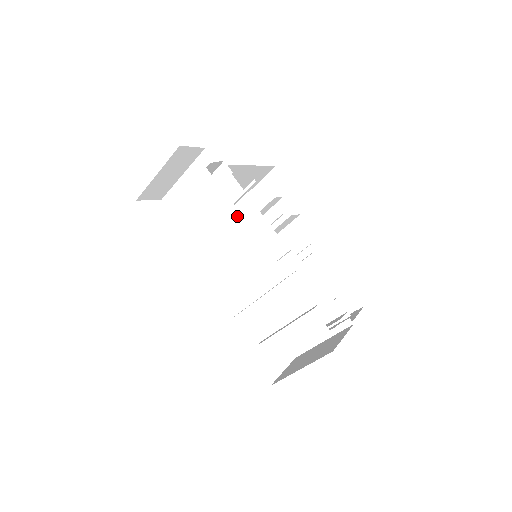
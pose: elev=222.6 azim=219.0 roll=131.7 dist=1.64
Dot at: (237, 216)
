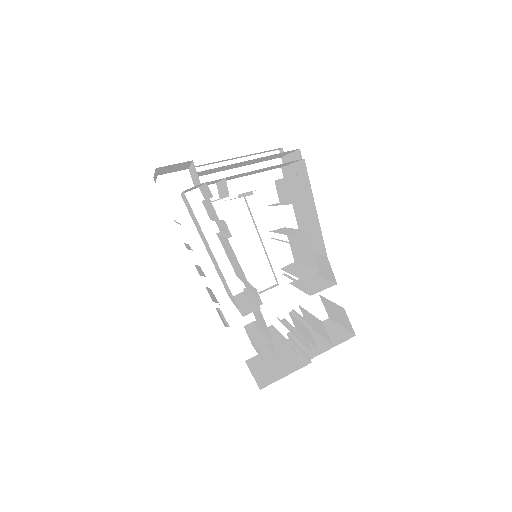
Dot at: (208, 245)
